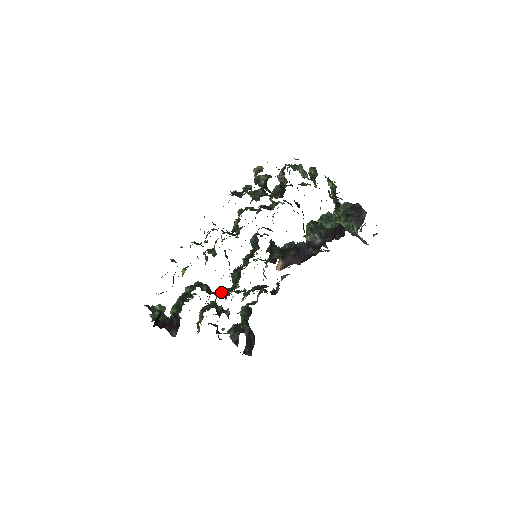
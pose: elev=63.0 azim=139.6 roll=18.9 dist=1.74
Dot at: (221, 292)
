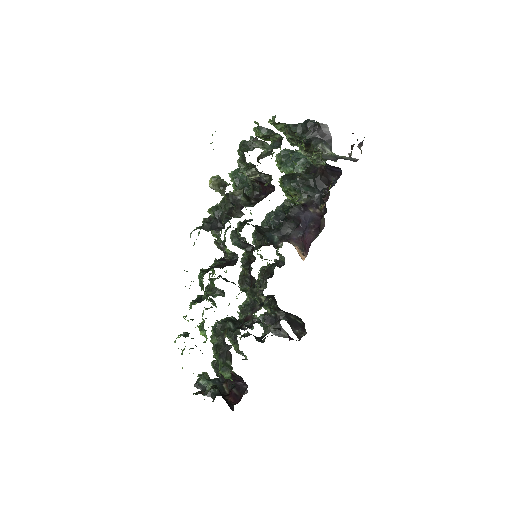
Dot at: (250, 316)
